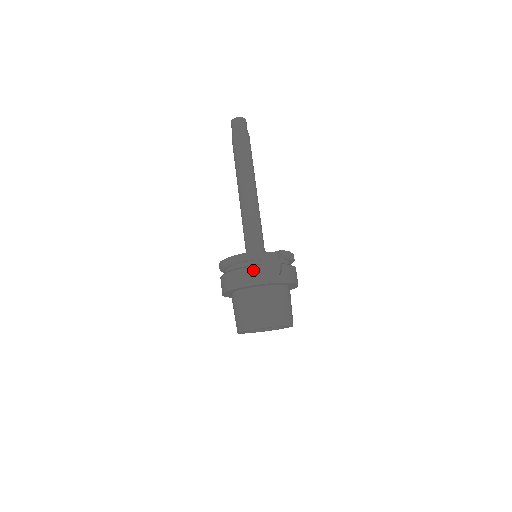
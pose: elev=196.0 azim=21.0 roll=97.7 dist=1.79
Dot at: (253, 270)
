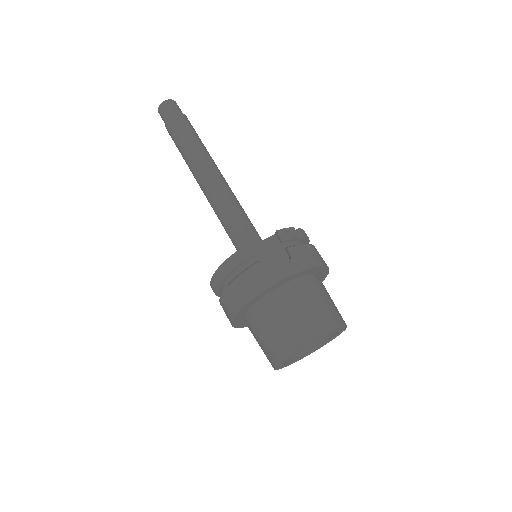
Dot at: (249, 274)
